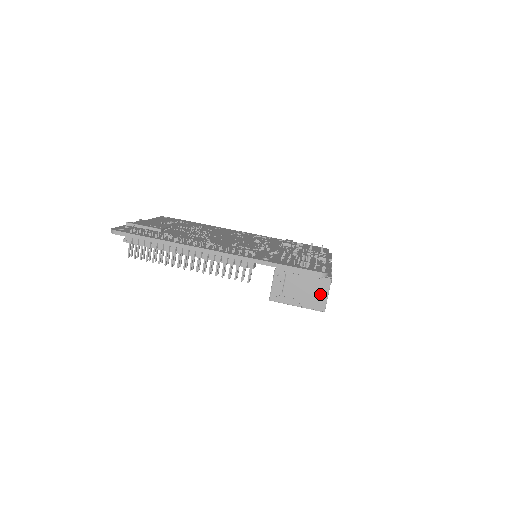
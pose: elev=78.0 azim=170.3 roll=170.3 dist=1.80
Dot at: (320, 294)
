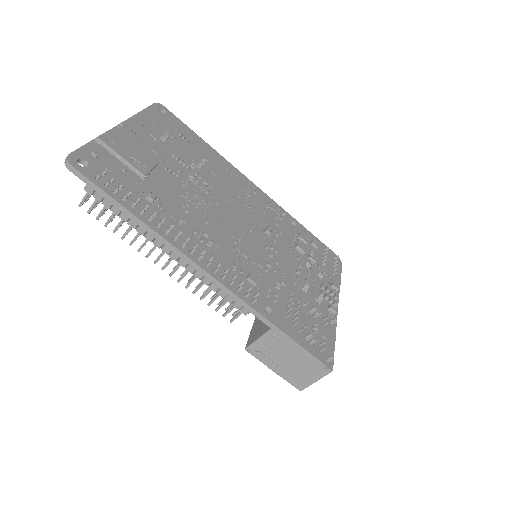
Dot at: (308, 376)
